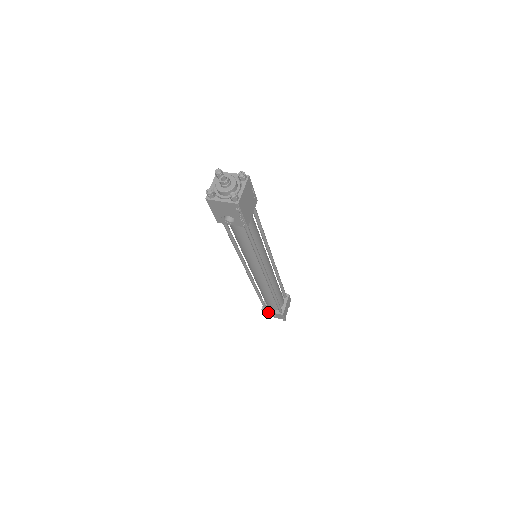
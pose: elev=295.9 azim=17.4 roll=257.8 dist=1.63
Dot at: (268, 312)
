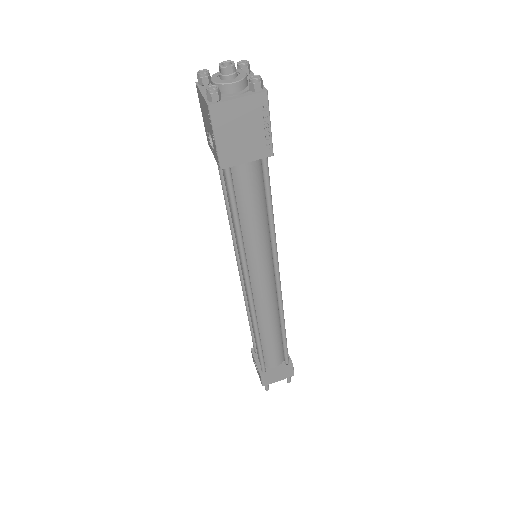
Dot at: (254, 358)
